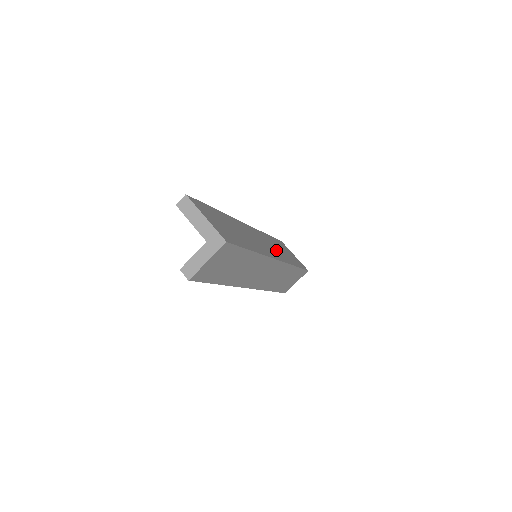
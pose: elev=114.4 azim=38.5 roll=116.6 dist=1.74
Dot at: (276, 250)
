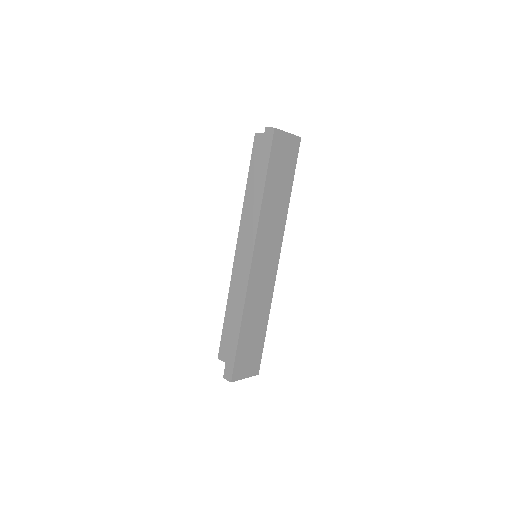
Dot at: occluded
